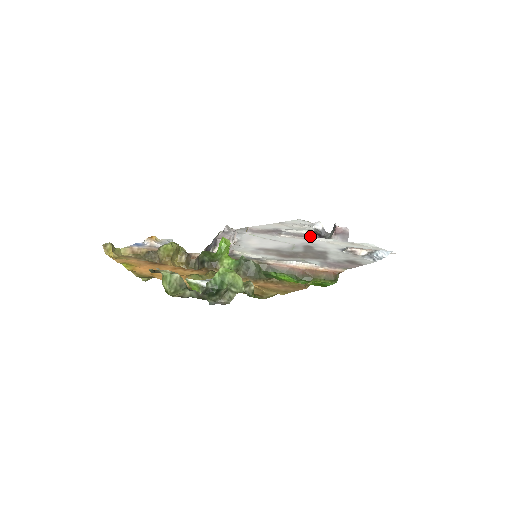
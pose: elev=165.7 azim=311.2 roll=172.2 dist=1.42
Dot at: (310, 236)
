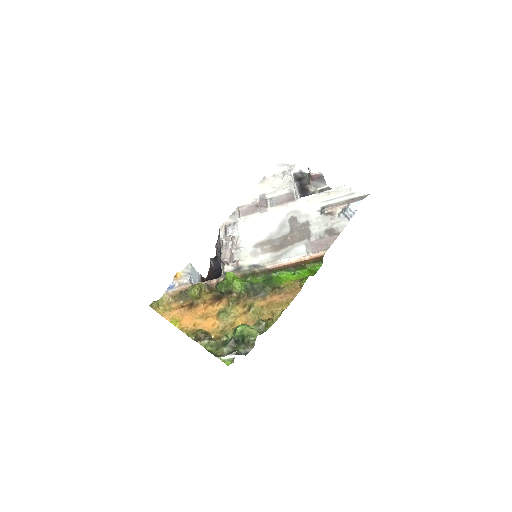
Dot at: (291, 197)
